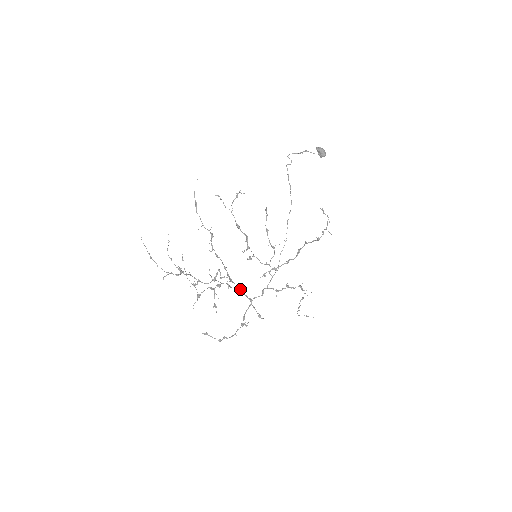
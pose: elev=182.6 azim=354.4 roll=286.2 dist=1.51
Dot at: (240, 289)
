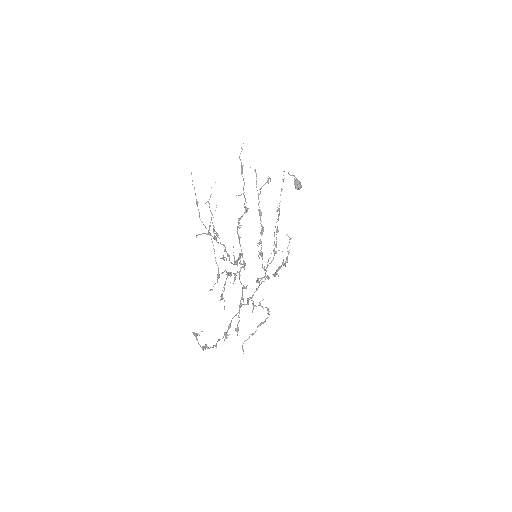
Dot at: (244, 286)
